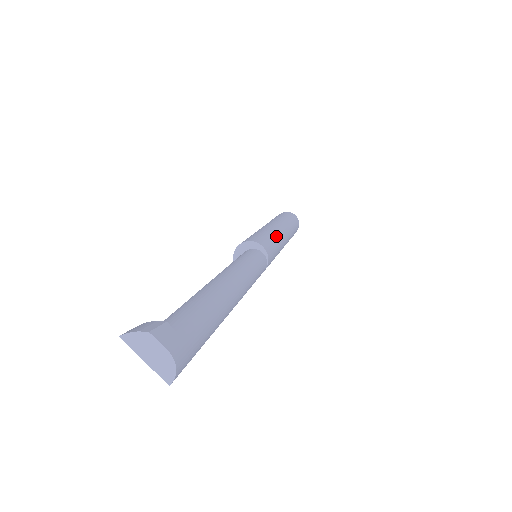
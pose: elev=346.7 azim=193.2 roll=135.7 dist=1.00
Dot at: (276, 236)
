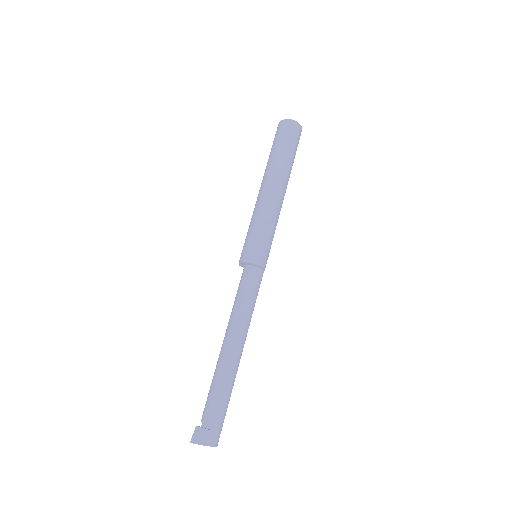
Dot at: (272, 223)
